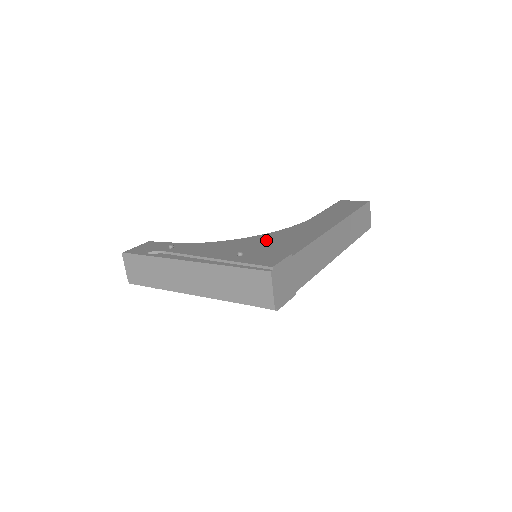
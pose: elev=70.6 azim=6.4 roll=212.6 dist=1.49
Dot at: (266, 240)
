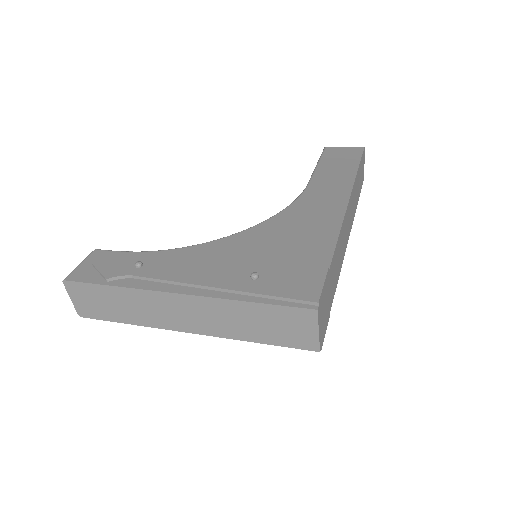
Dot at: (271, 237)
